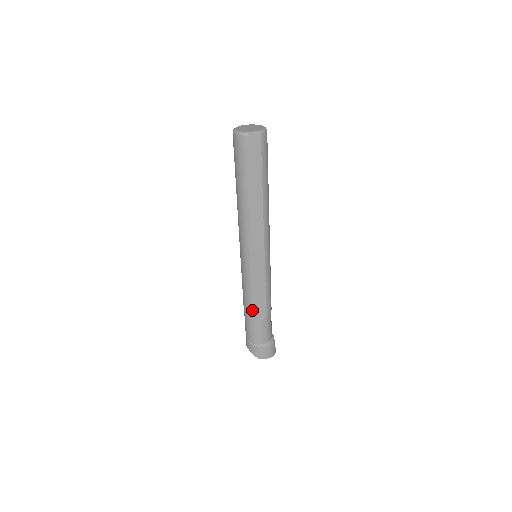
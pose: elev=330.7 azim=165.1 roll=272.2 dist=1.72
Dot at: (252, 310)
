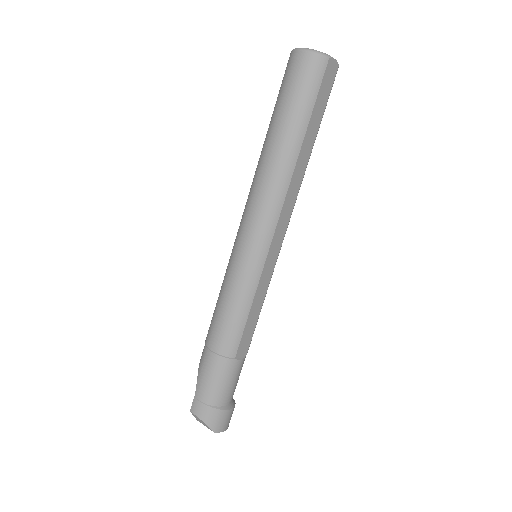
Dot at: (234, 344)
